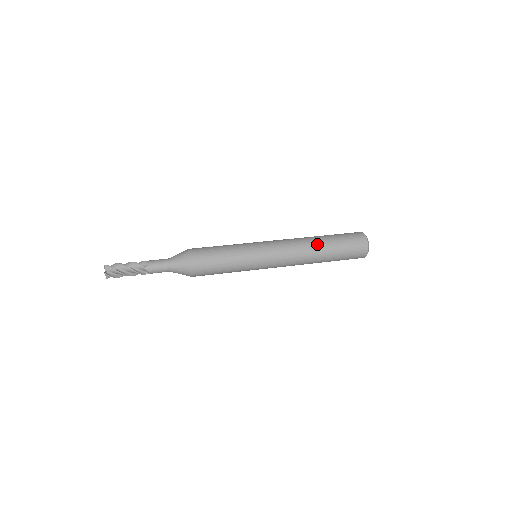
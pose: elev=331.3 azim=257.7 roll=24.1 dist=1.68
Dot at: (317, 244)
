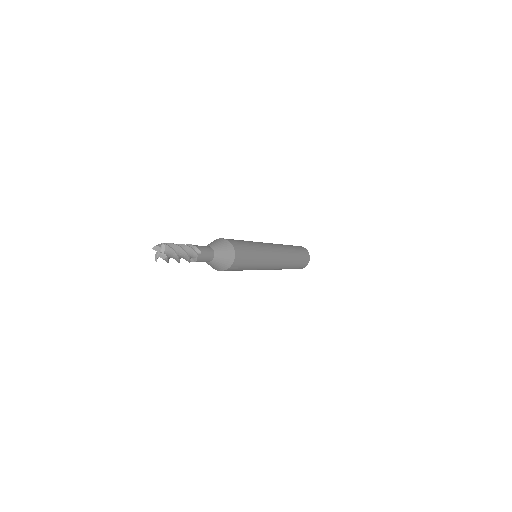
Dot at: (293, 255)
